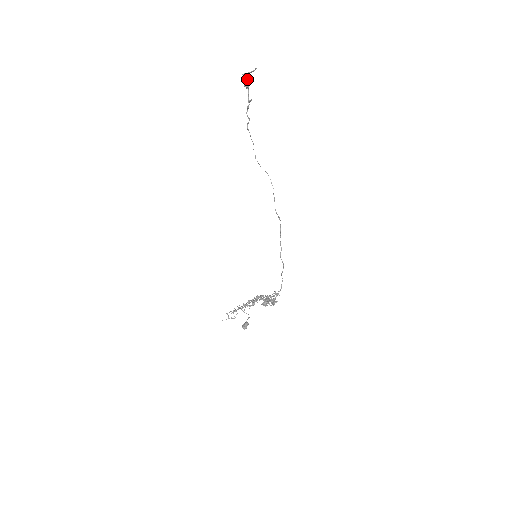
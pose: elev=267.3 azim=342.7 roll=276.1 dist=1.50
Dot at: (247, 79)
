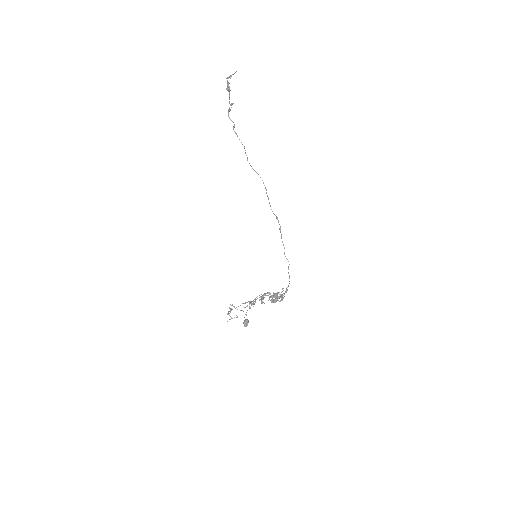
Dot at: (228, 82)
